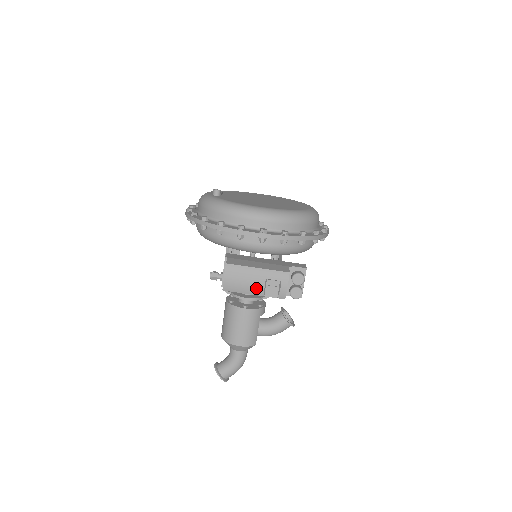
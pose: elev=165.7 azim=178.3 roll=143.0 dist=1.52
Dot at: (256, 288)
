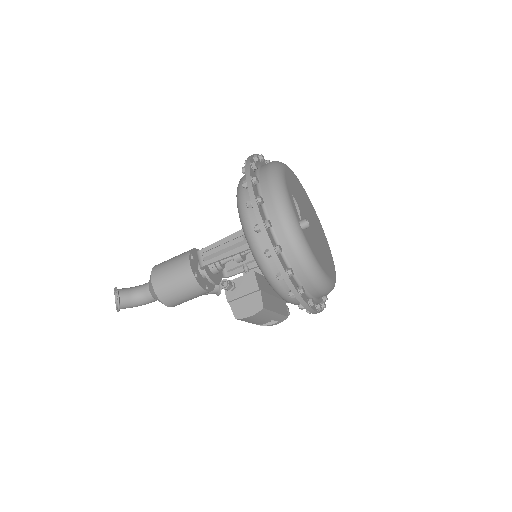
Dot at: (259, 322)
